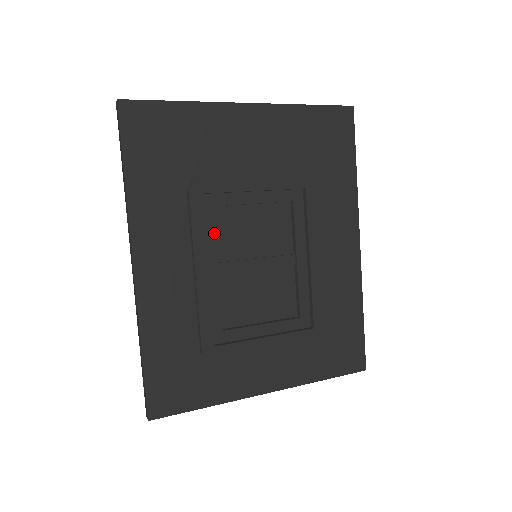
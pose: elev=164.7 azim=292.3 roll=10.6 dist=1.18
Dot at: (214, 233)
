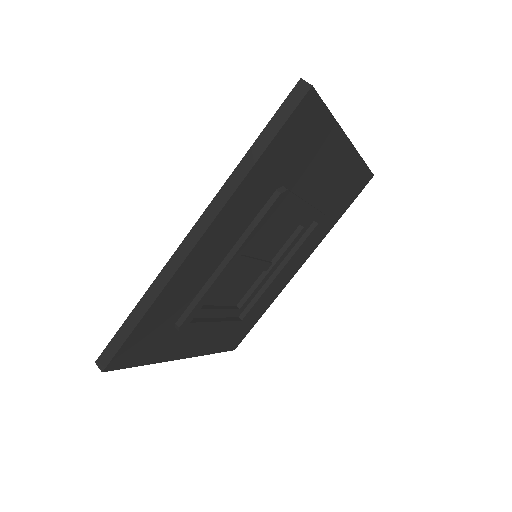
Dot at: occluded
